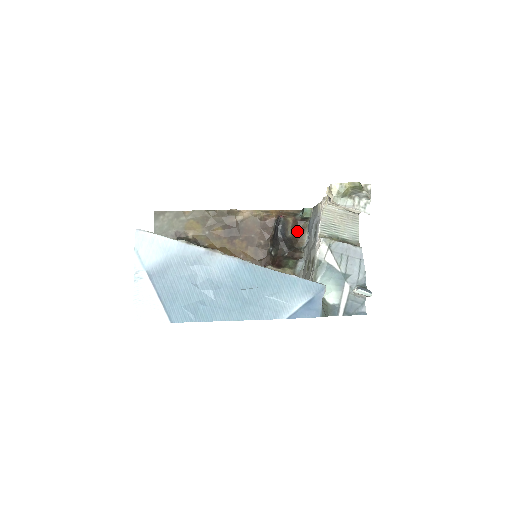
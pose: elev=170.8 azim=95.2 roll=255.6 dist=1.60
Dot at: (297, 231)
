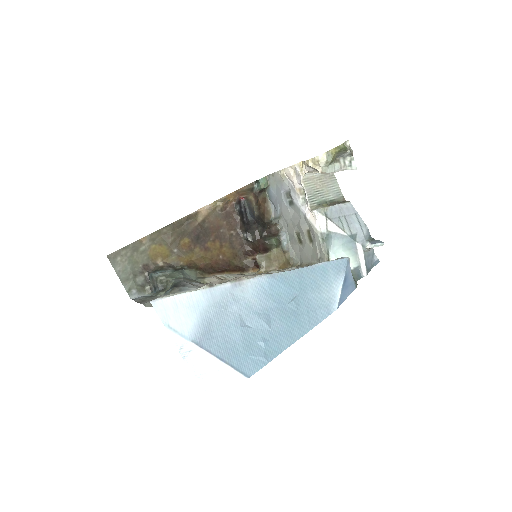
Dot at: (260, 205)
